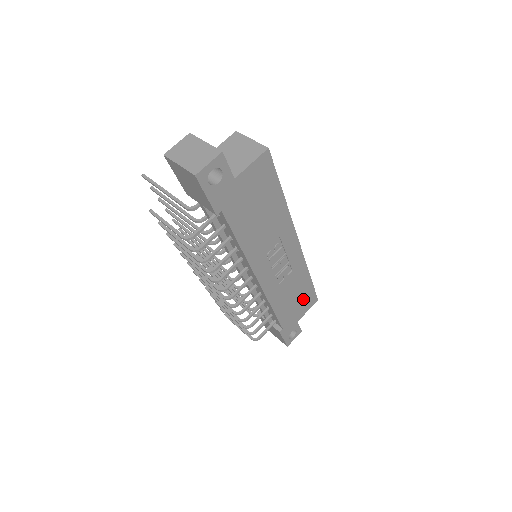
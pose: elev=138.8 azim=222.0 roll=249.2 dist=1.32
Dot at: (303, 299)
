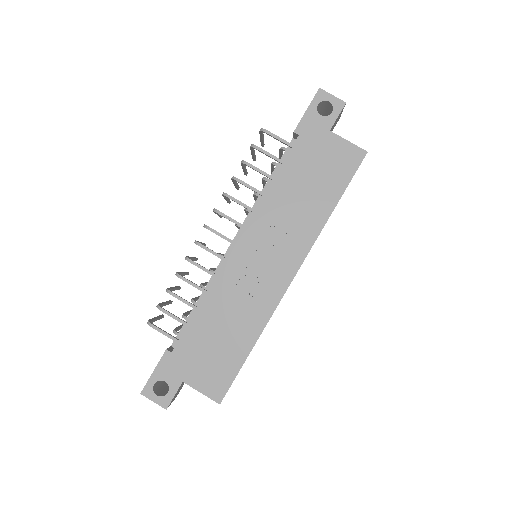
Dot at: (219, 363)
